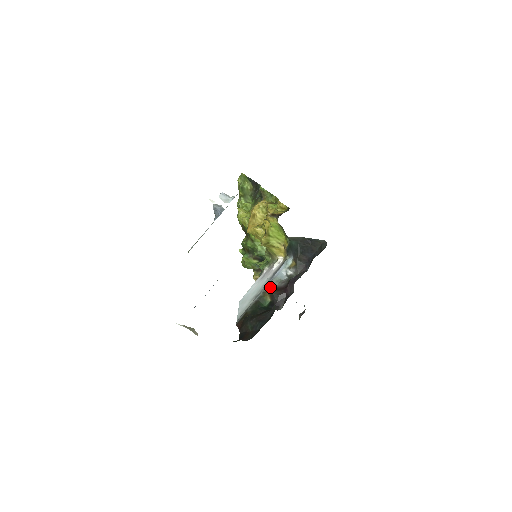
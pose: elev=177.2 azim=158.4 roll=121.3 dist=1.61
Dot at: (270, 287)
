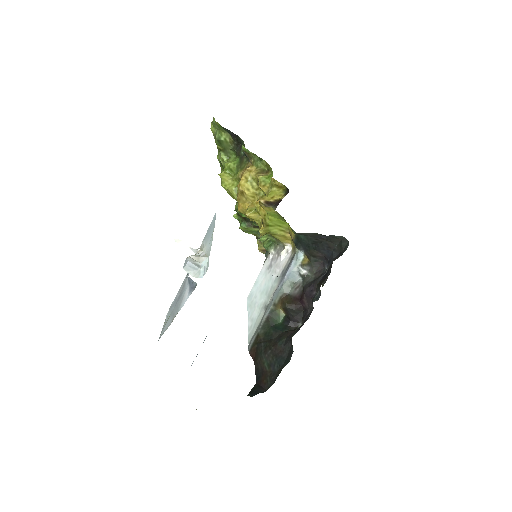
Dot at: (281, 296)
